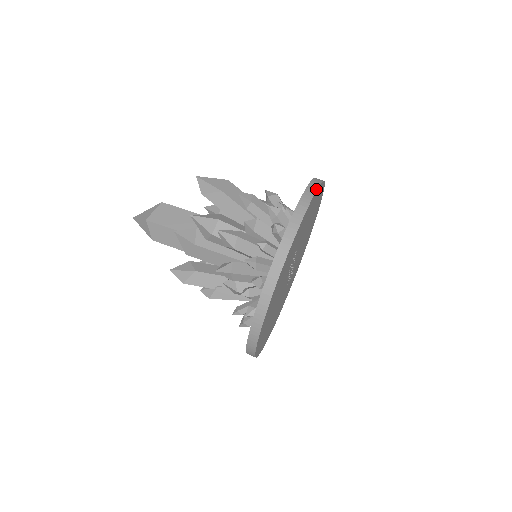
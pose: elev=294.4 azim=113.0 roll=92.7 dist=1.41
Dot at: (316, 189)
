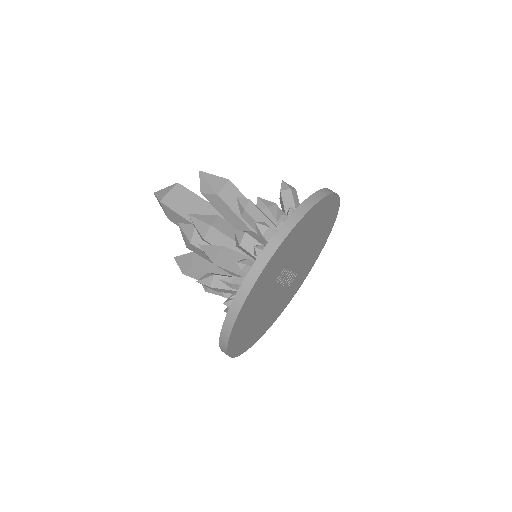
Dot at: (301, 217)
